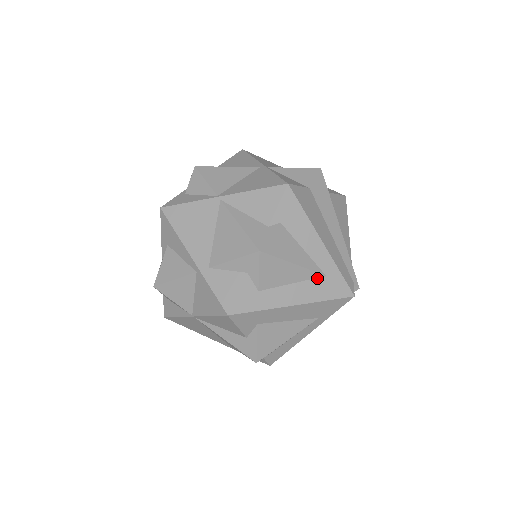
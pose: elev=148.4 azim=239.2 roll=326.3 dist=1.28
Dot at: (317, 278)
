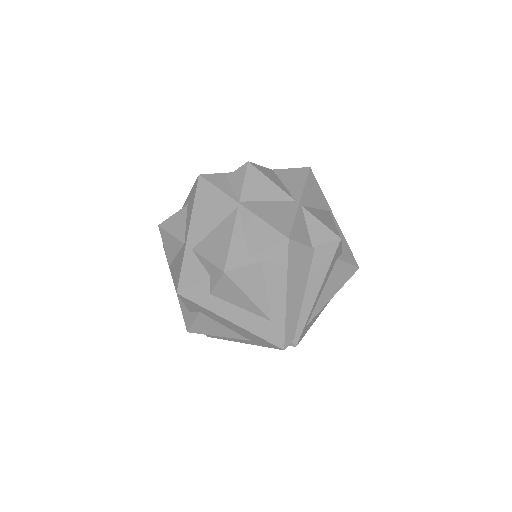
Dot at: (263, 318)
